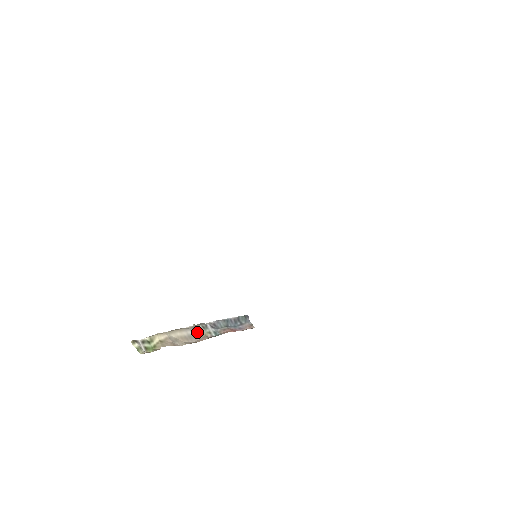
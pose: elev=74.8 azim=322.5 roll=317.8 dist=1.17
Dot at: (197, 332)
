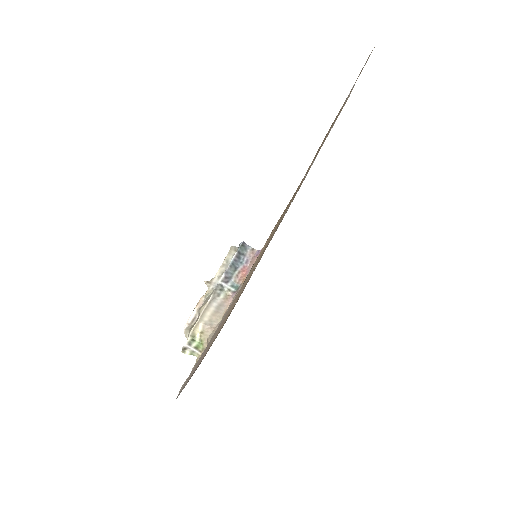
Dot at: (219, 298)
